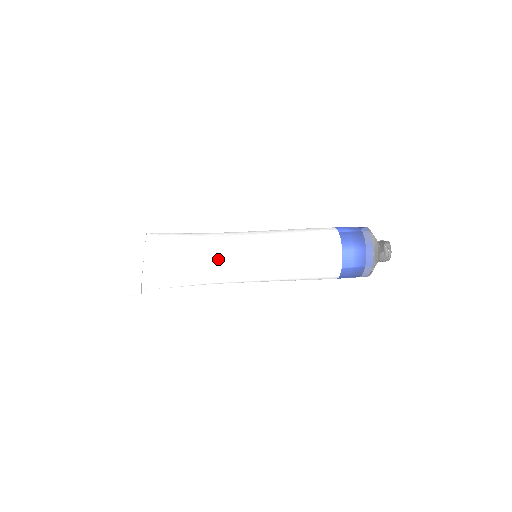
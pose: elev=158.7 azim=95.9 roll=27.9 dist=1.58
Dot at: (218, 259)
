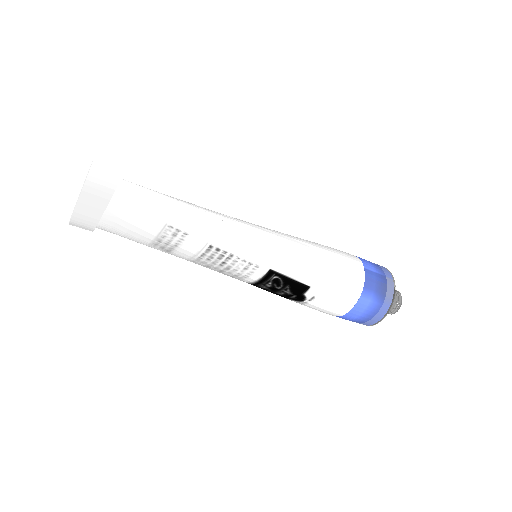
Dot at: occluded
